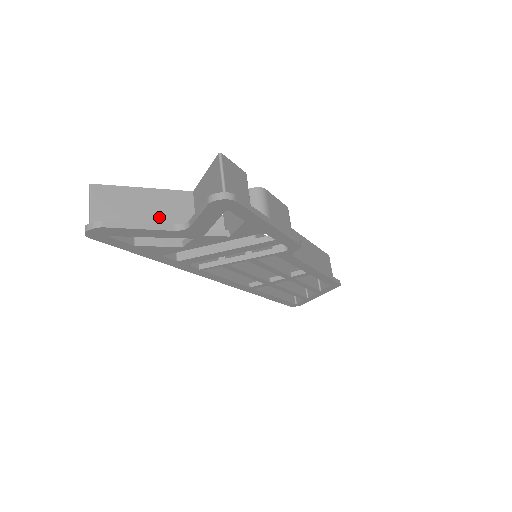
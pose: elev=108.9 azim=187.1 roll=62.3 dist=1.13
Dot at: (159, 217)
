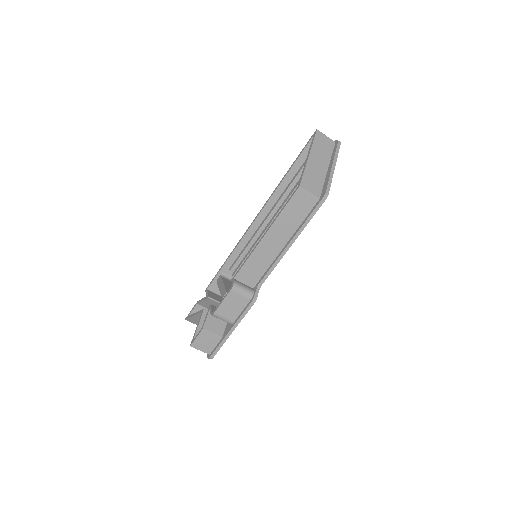
Dot at: occluded
